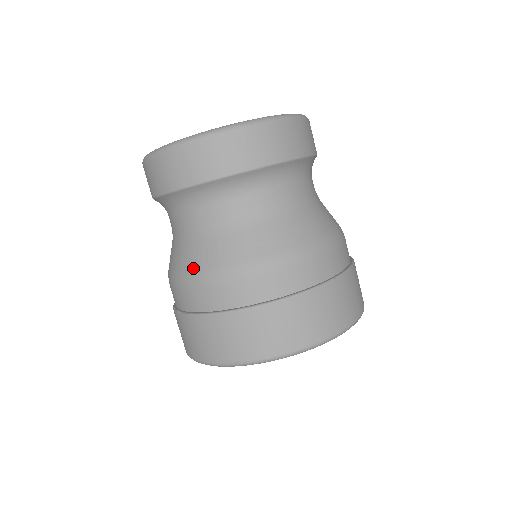
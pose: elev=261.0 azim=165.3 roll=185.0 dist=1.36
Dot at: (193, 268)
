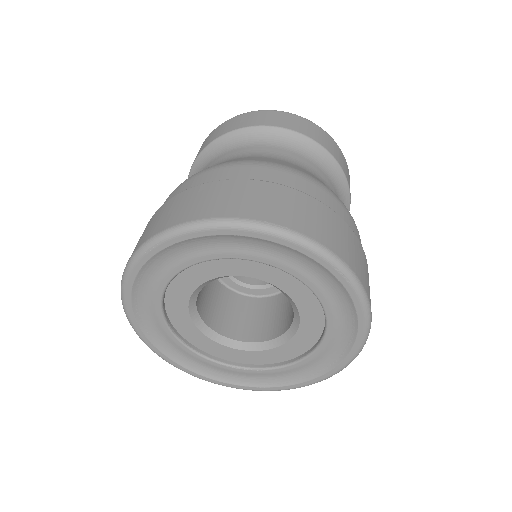
Dot at: occluded
